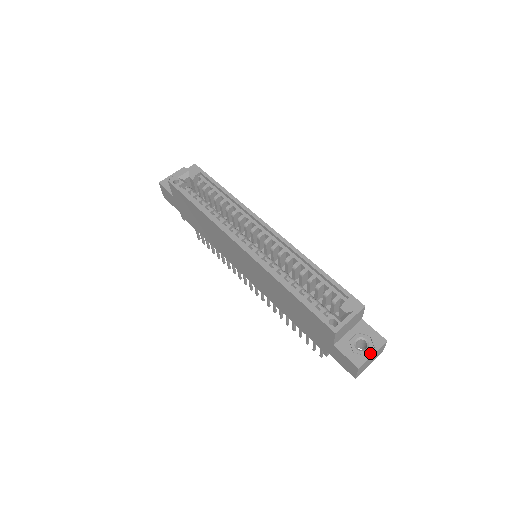
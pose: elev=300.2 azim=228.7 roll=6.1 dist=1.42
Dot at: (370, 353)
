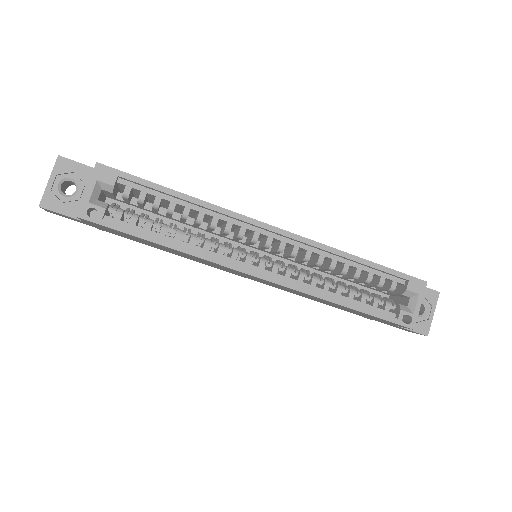
Dot at: (431, 314)
